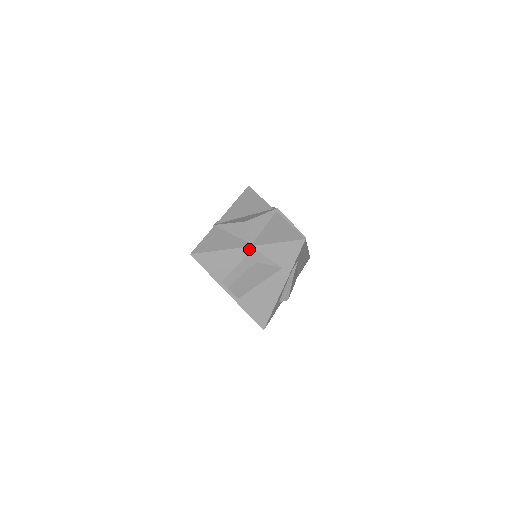
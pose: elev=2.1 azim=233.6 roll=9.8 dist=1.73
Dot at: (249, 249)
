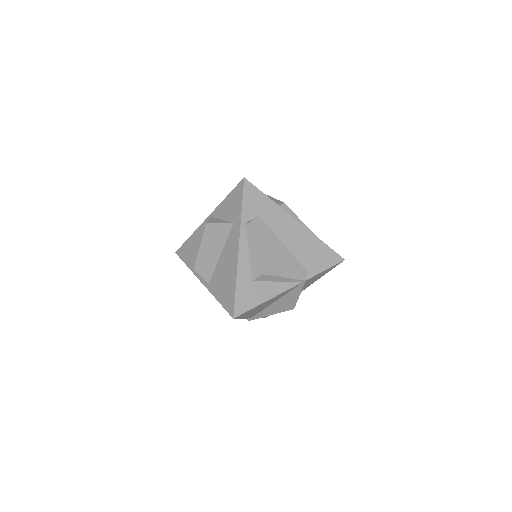
Dot at: occluded
